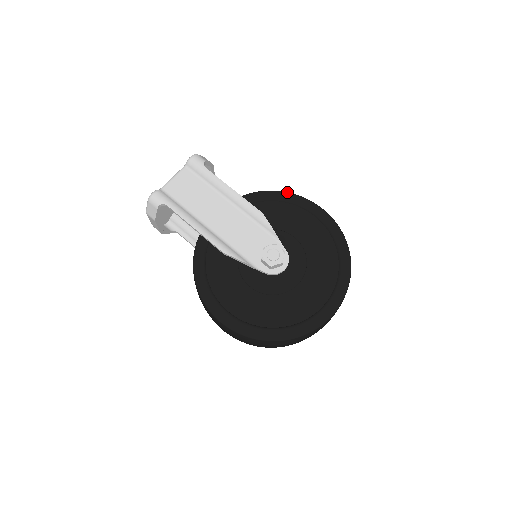
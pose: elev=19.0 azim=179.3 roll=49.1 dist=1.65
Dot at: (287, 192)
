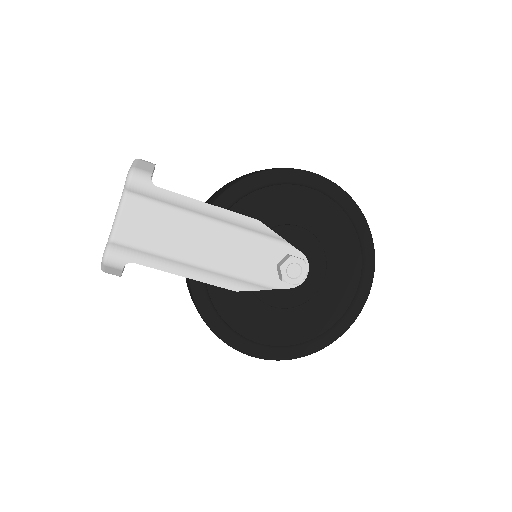
Dot at: (270, 170)
